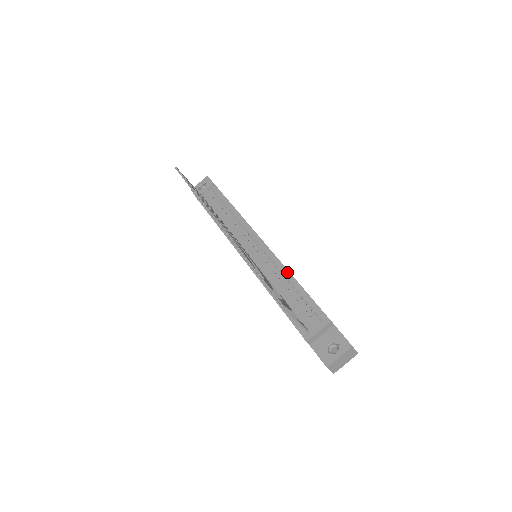
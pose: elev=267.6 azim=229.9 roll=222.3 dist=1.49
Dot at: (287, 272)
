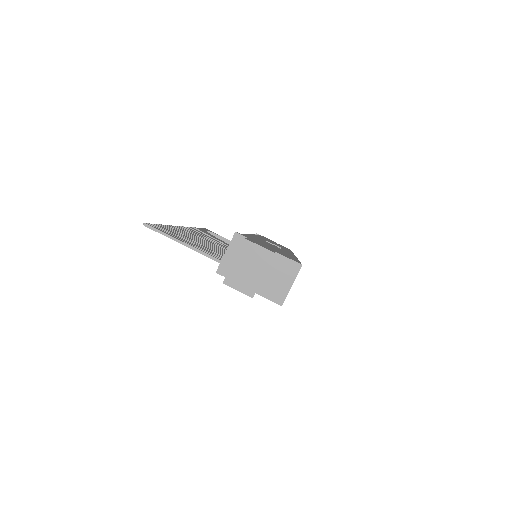
Dot at: occluded
